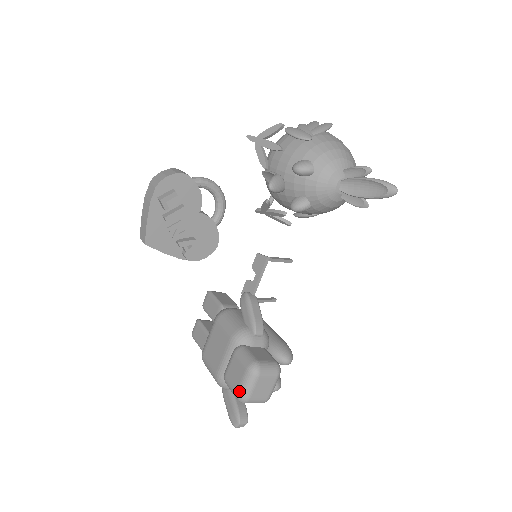
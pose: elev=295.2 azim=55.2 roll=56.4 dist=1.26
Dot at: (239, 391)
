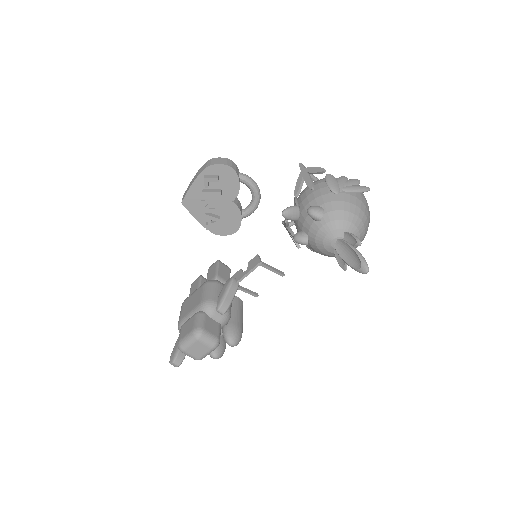
Dot at: (181, 341)
